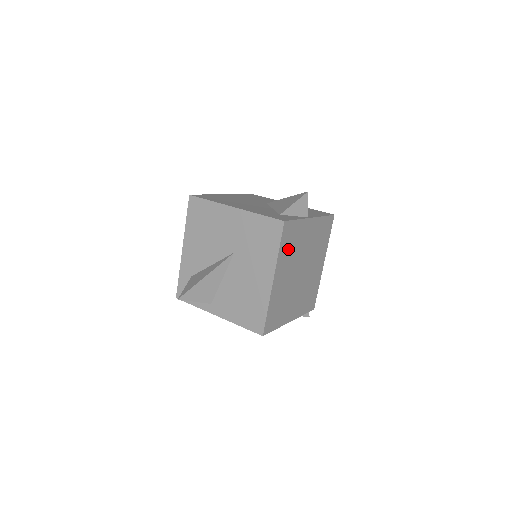
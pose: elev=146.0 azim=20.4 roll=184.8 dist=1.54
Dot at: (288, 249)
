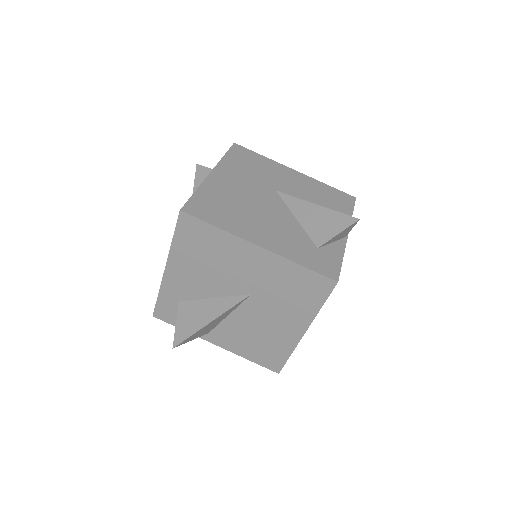
Dot at: occluded
